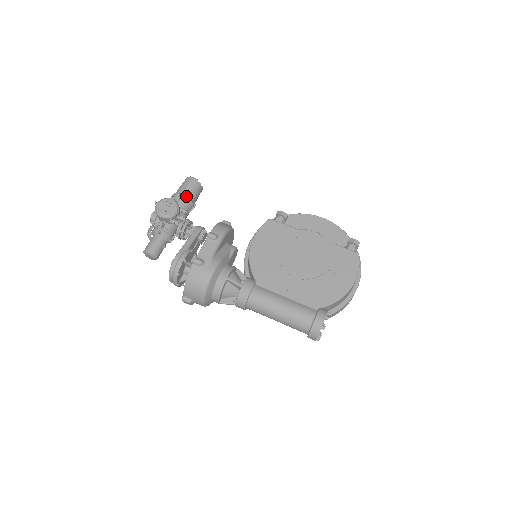
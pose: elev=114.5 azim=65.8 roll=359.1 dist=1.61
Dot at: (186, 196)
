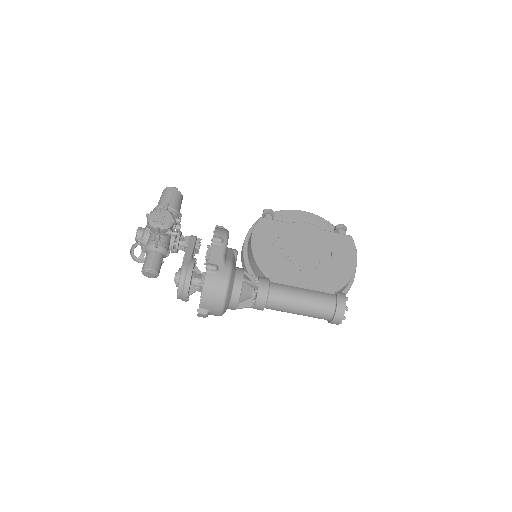
Dot at: (172, 206)
